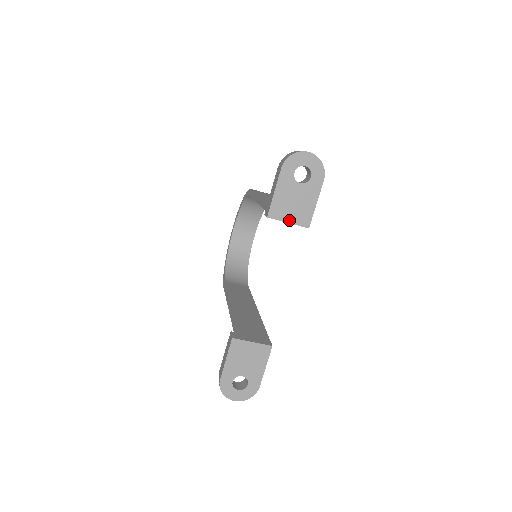
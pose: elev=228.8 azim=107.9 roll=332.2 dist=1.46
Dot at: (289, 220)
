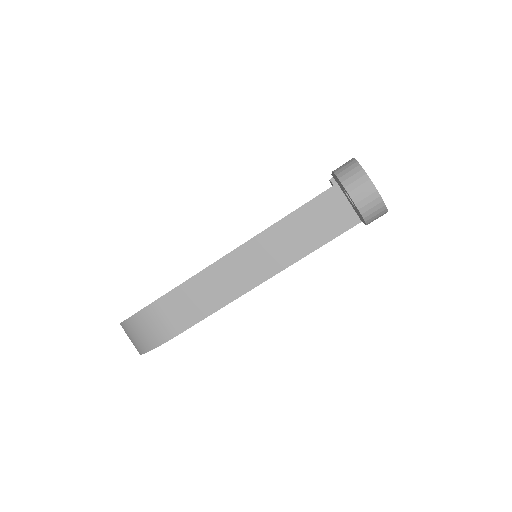
Dot at: occluded
